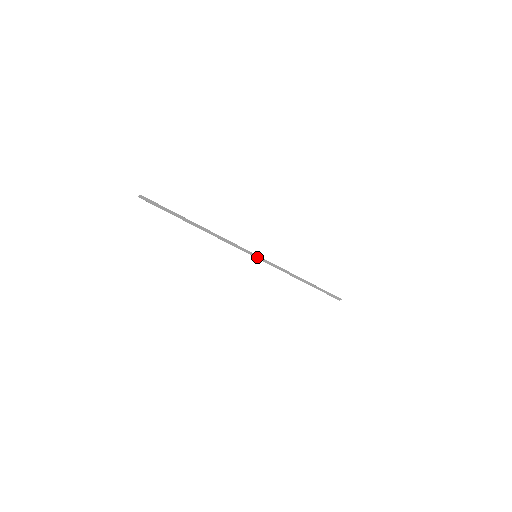
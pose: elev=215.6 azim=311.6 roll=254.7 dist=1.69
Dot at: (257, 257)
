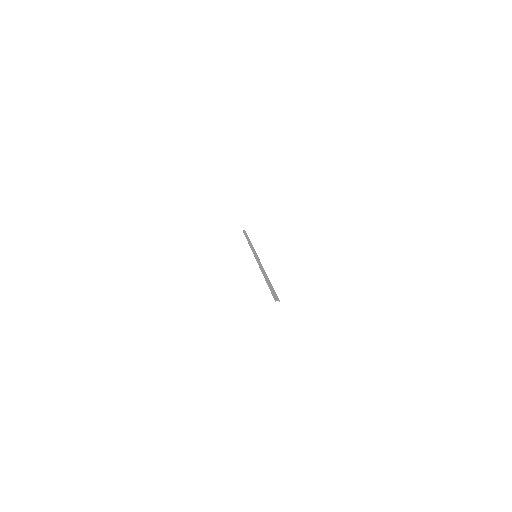
Dot at: (254, 256)
